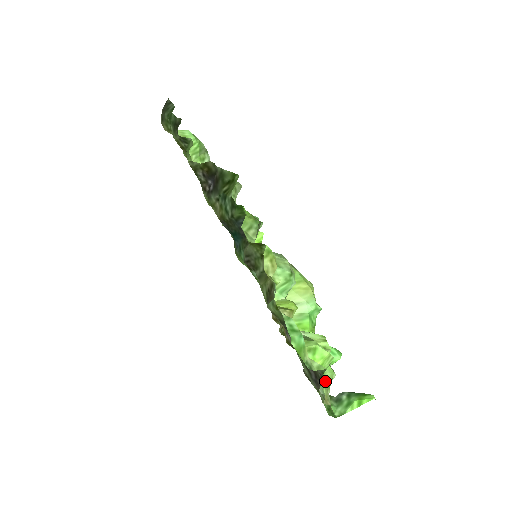
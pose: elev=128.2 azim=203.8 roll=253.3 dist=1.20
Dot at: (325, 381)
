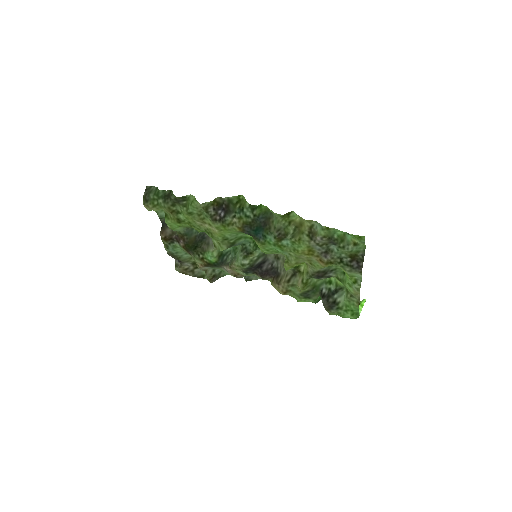
Dot at: occluded
